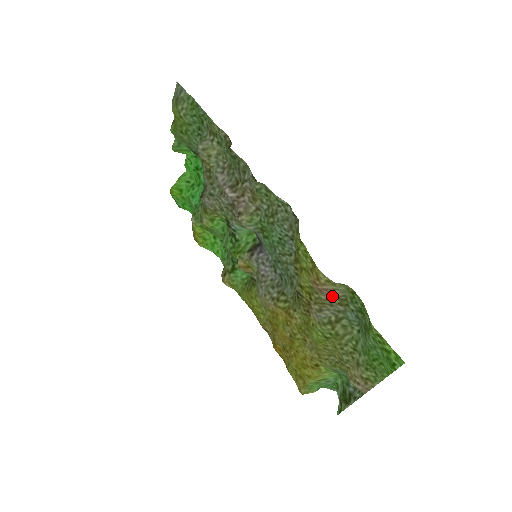
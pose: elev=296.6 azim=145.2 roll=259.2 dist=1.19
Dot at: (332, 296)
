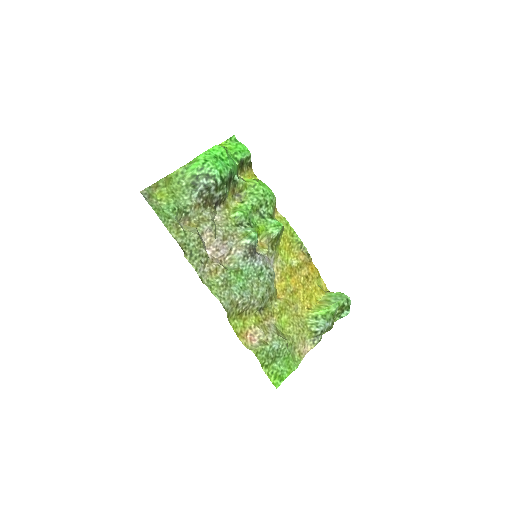
Dot at: (257, 340)
